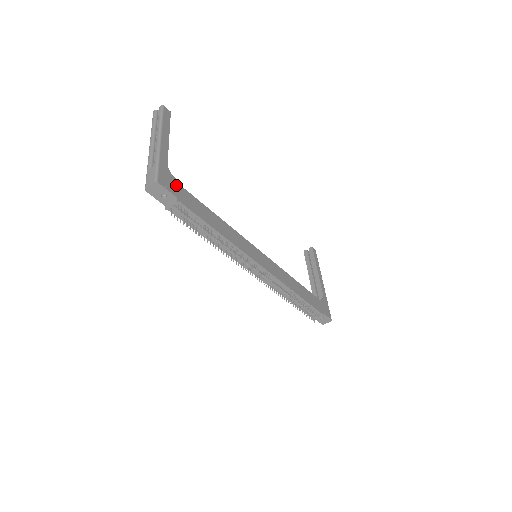
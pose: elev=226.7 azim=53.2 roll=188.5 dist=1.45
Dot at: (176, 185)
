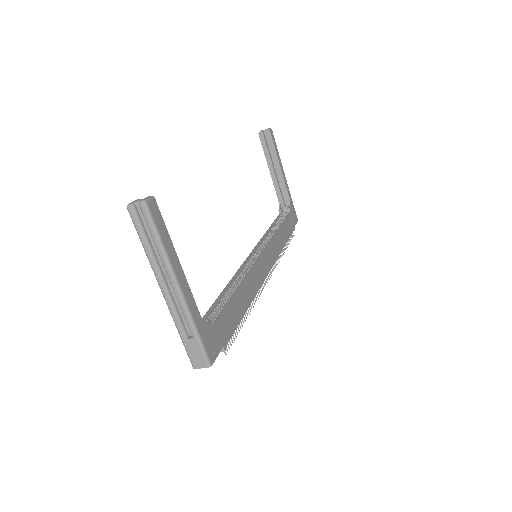
Dot at: (216, 330)
